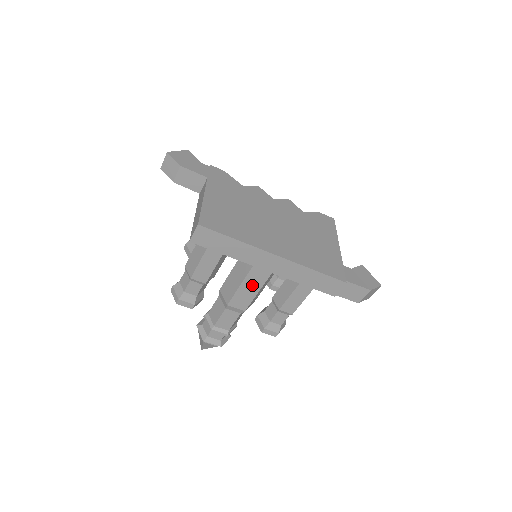
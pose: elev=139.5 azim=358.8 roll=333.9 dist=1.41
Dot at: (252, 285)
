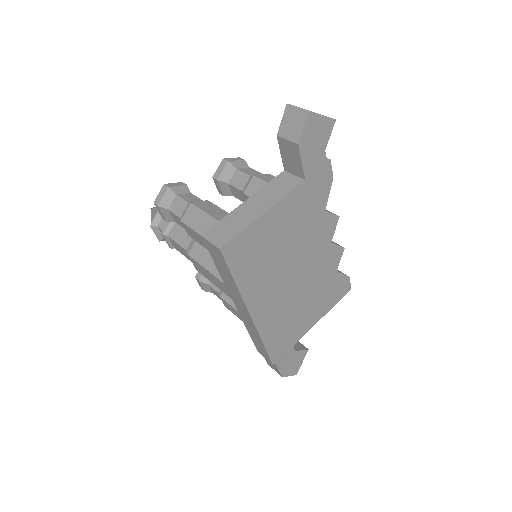
Dot at: (217, 282)
